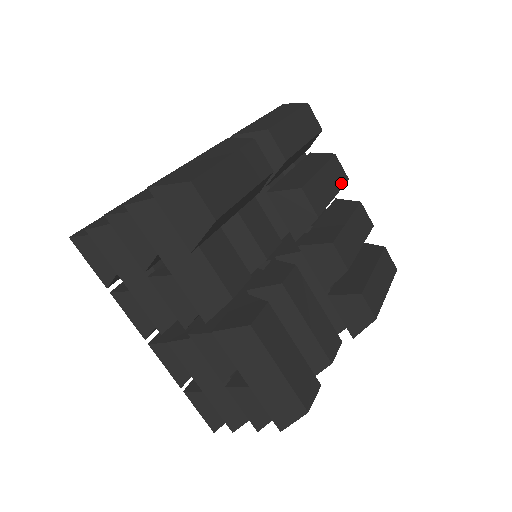
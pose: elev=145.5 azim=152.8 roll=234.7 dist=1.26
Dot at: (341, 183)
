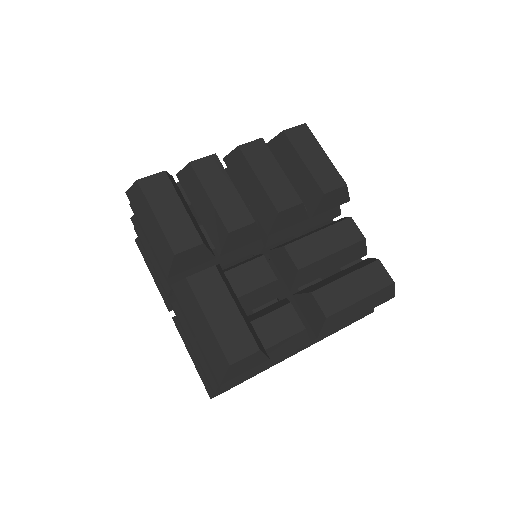
Dot at: (220, 169)
